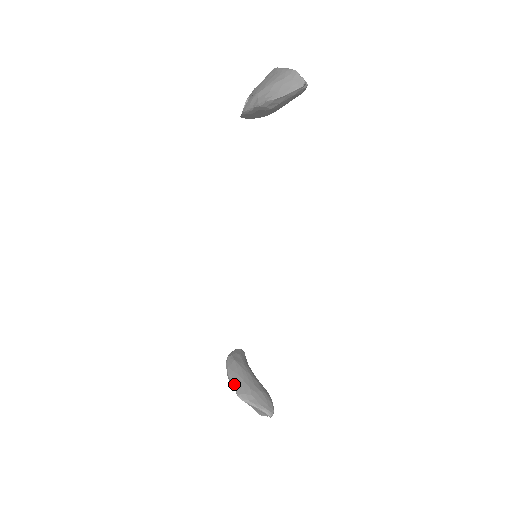
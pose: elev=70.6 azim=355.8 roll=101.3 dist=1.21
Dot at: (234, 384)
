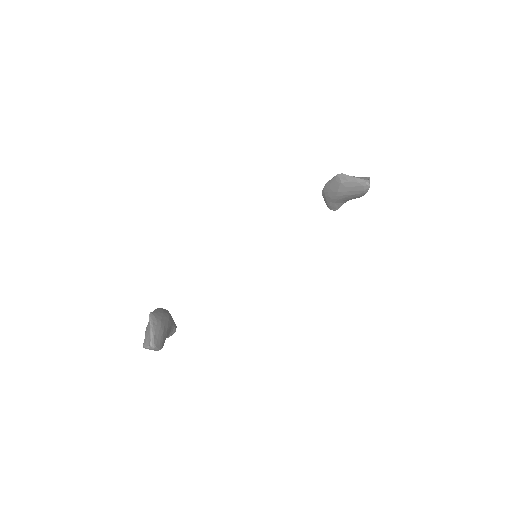
Dot at: (156, 310)
